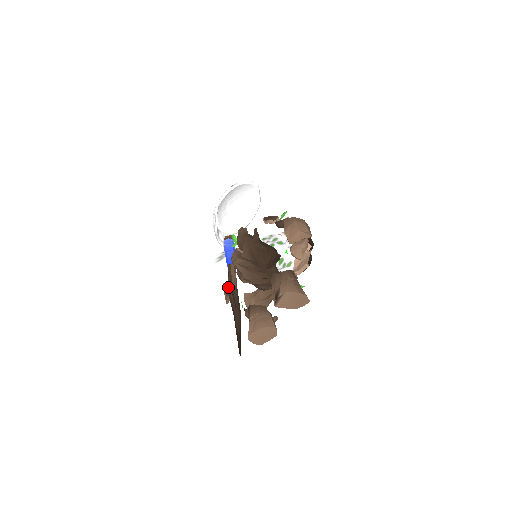
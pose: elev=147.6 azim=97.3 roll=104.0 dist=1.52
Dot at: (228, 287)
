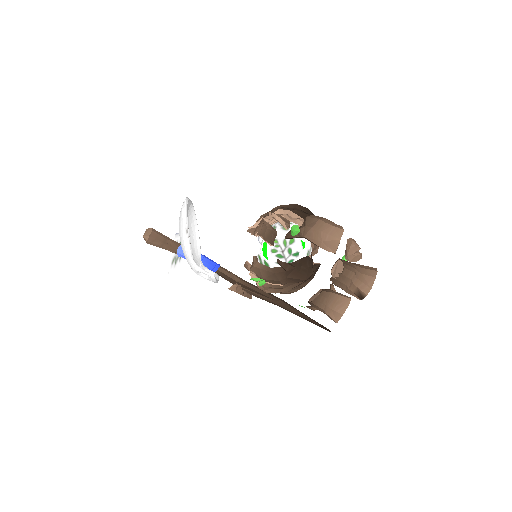
Dot at: (237, 287)
